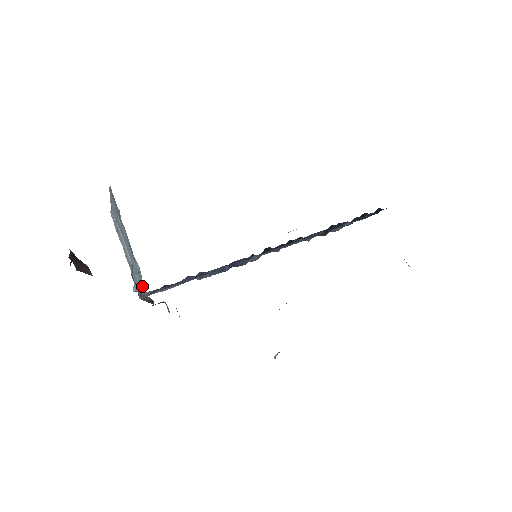
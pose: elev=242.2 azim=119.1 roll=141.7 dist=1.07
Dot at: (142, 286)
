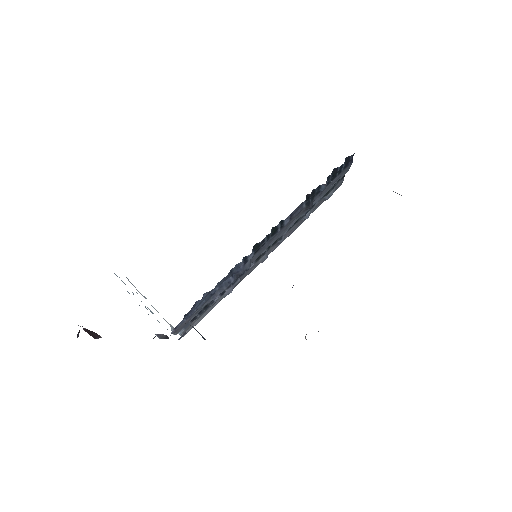
Dot at: occluded
